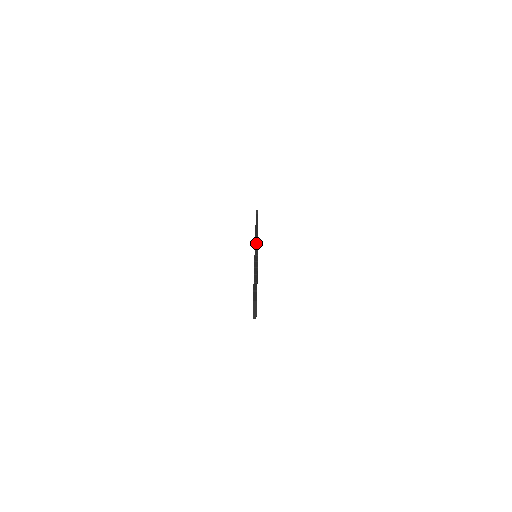
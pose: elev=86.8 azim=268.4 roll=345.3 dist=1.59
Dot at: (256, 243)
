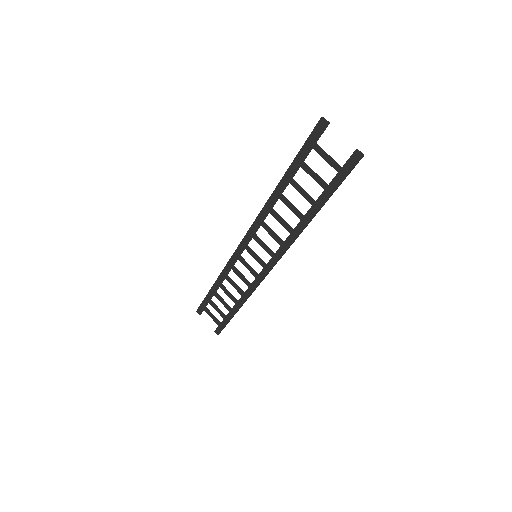
Dot at: (244, 249)
